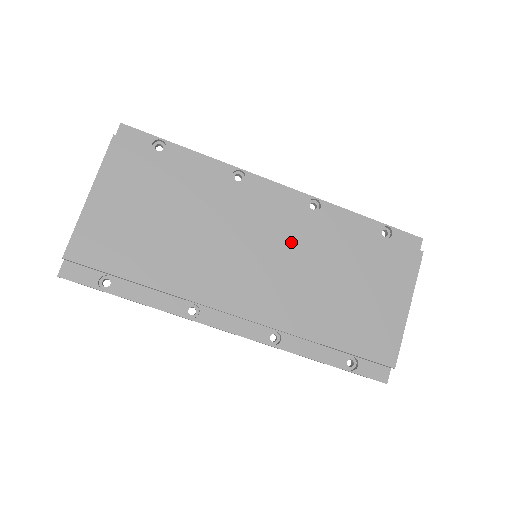
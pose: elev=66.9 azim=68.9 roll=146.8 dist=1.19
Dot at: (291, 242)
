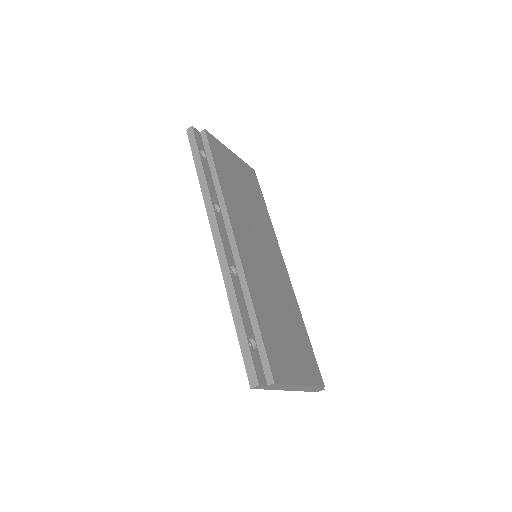
Dot at: (277, 277)
